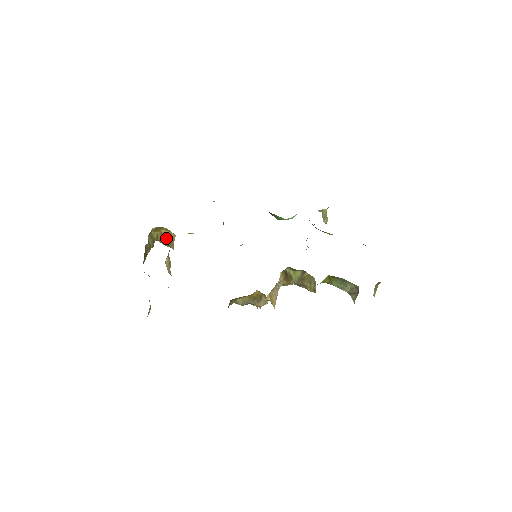
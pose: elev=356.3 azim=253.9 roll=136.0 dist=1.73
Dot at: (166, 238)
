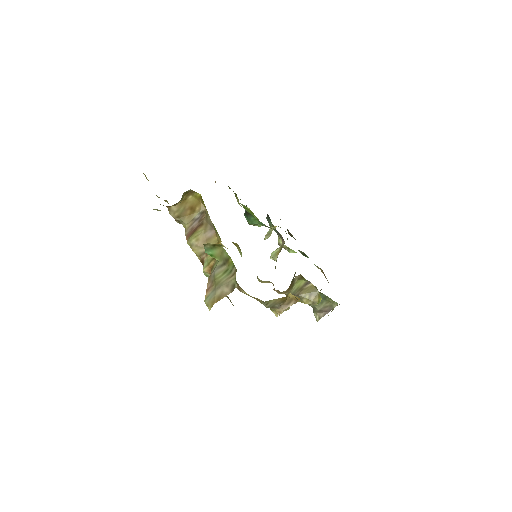
Dot at: (186, 207)
